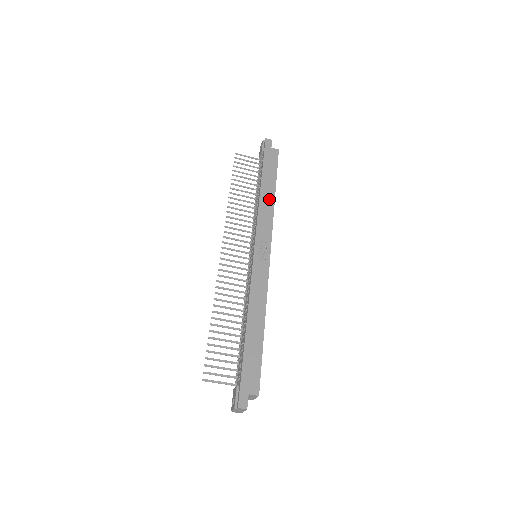
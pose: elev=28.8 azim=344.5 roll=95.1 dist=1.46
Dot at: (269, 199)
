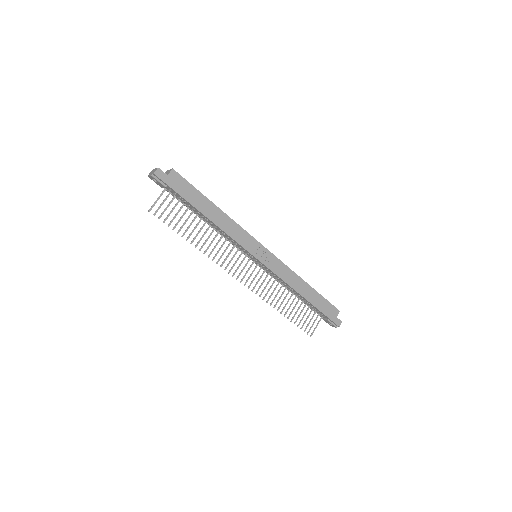
Dot at: (222, 218)
